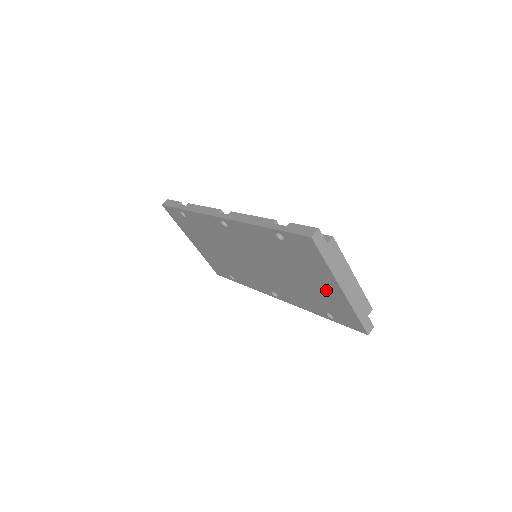
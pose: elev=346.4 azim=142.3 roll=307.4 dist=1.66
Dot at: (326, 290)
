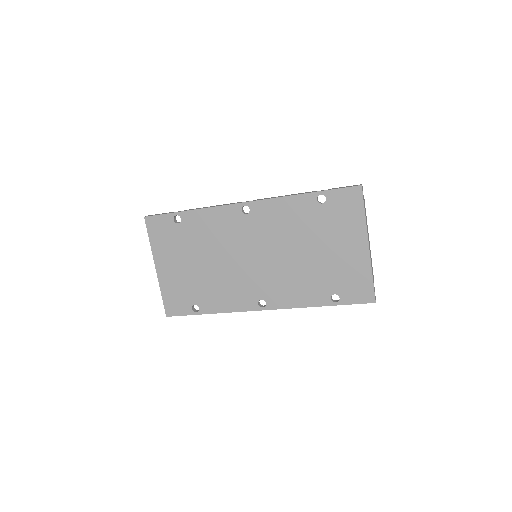
Dot at: (348, 255)
